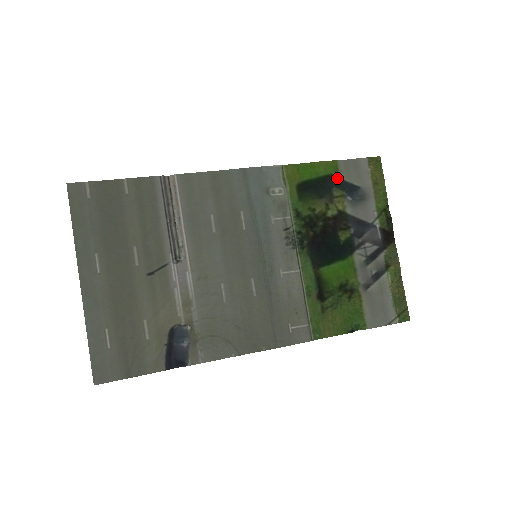
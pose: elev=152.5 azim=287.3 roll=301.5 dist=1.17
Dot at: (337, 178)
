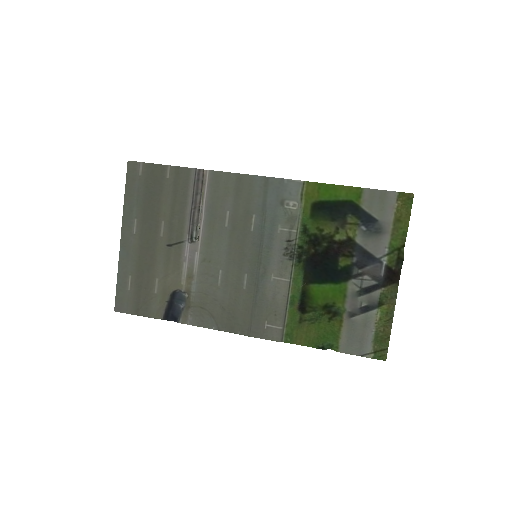
Dot at: (357, 205)
